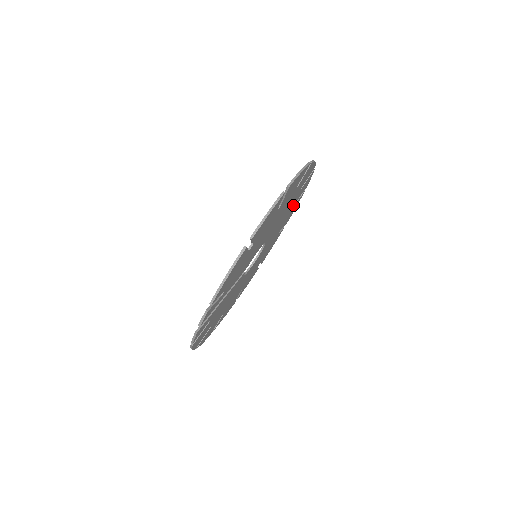
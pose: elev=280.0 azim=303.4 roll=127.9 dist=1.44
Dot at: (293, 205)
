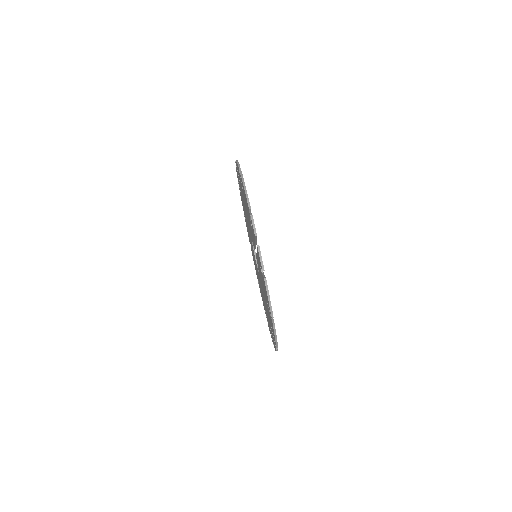
Dot at: occluded
